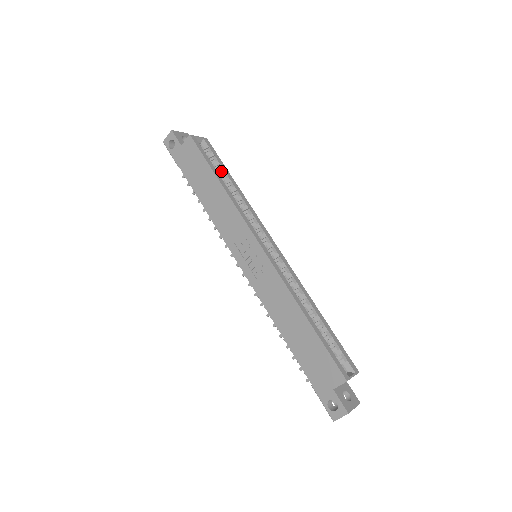
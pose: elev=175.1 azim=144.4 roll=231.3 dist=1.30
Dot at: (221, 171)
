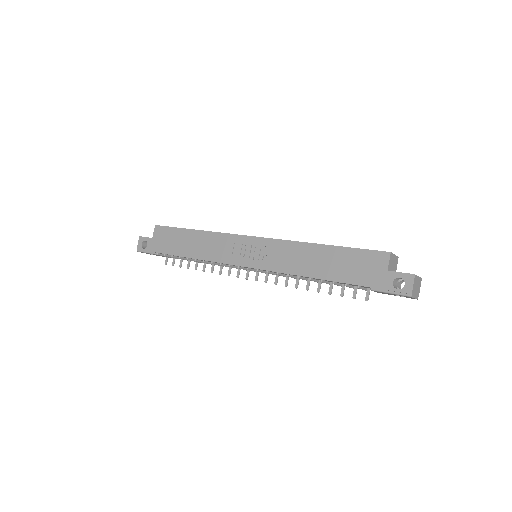
Dot at: occluded
